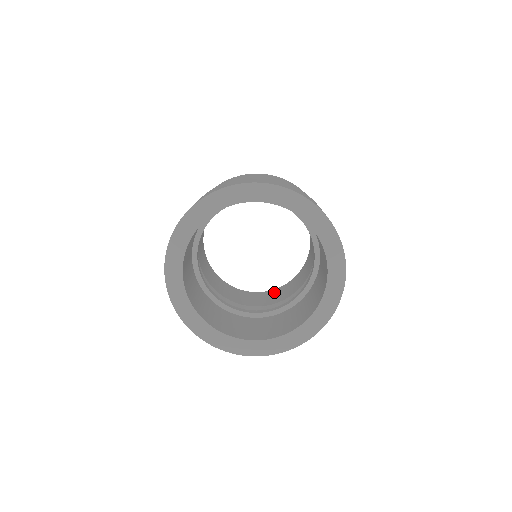
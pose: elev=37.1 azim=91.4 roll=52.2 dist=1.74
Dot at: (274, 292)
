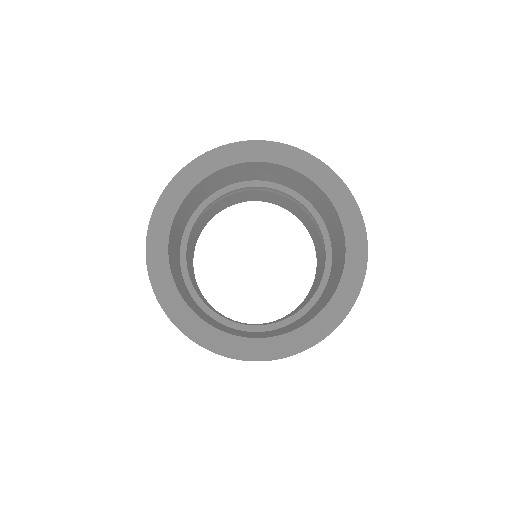
Dot at: (275, 321)
